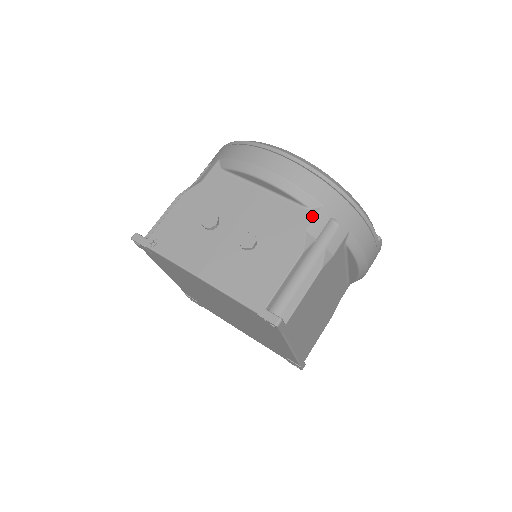
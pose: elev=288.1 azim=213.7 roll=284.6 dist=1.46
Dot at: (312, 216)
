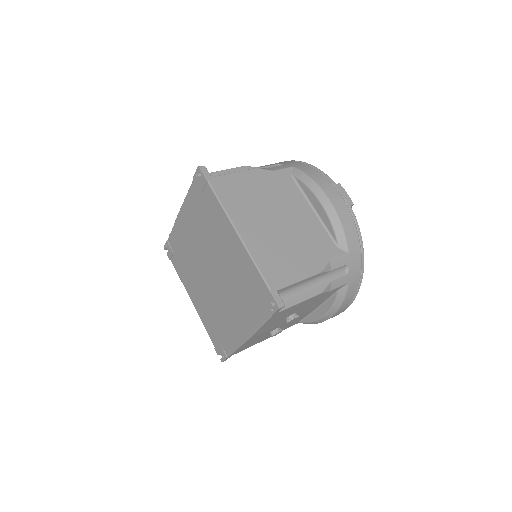
Dot at: occluded
